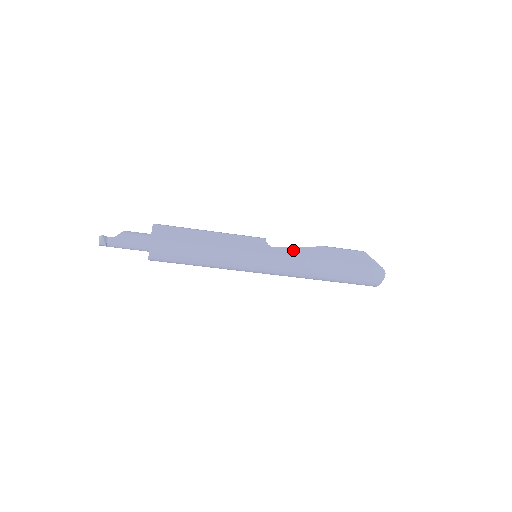
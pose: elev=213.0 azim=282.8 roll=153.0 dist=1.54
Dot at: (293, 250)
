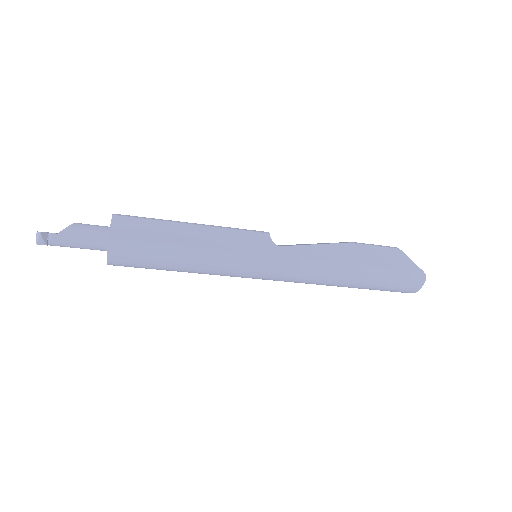
Dot at: (306, 249)
